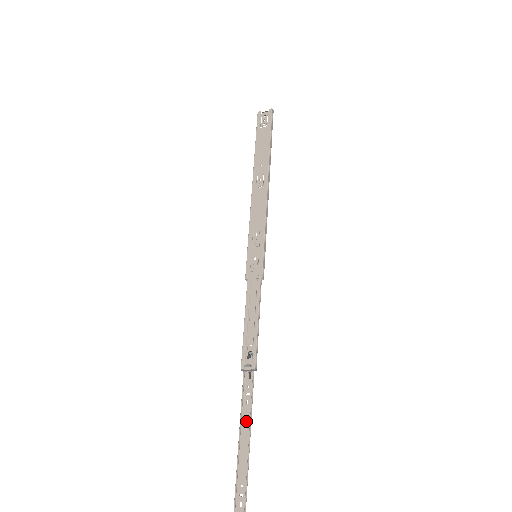
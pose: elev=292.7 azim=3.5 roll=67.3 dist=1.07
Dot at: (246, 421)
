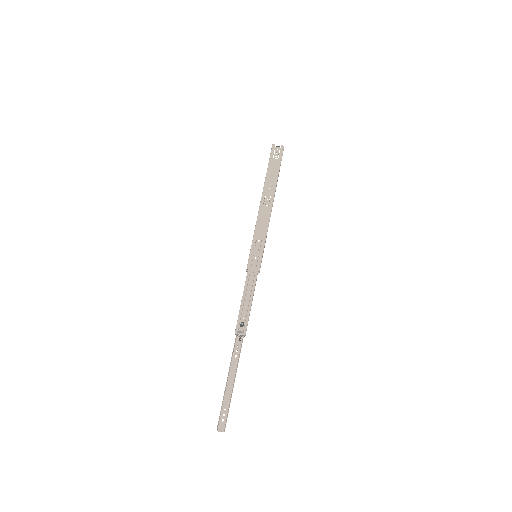
Dot at: (233, 368)
